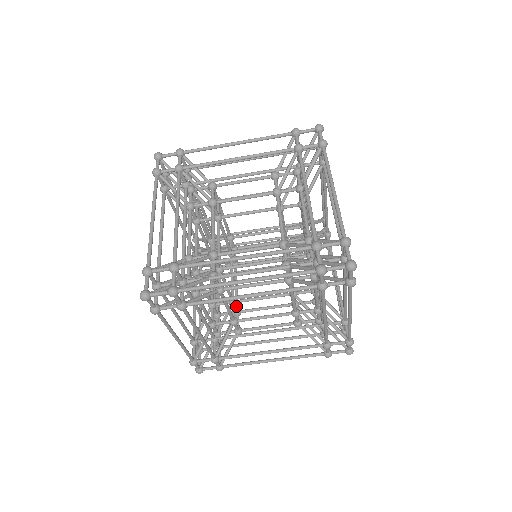
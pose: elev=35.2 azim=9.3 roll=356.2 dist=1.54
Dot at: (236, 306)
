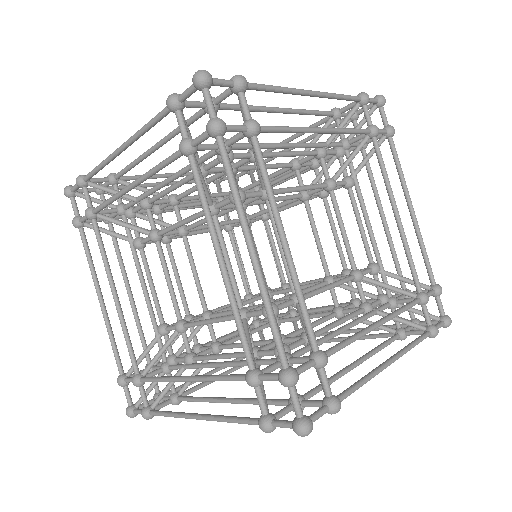
Dot at: occluded
